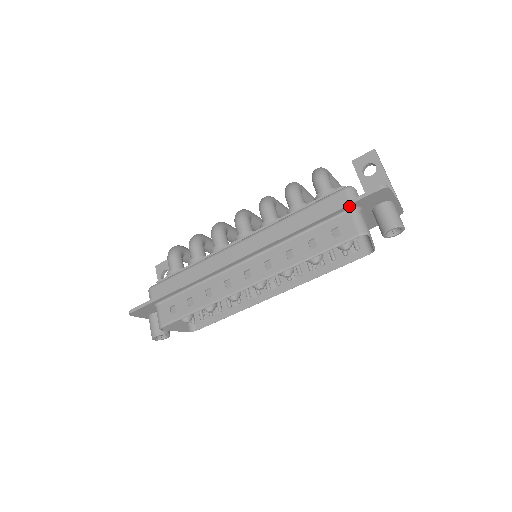
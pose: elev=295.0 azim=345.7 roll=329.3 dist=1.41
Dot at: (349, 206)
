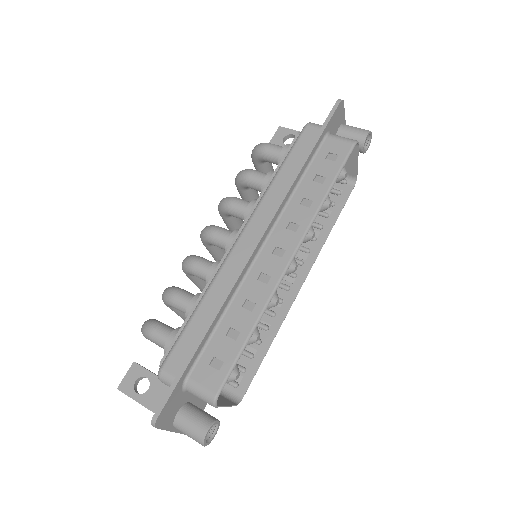
Dot at: (325, 130)
